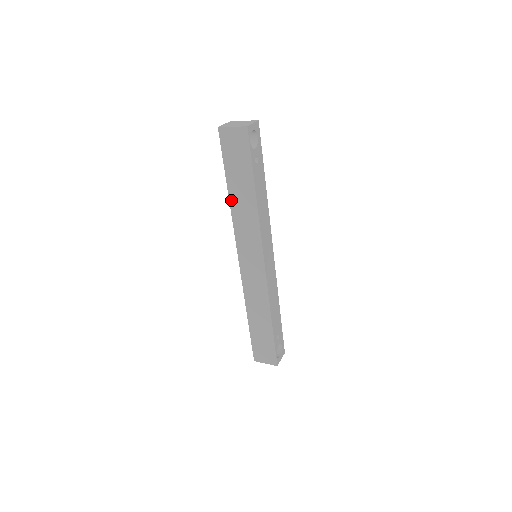
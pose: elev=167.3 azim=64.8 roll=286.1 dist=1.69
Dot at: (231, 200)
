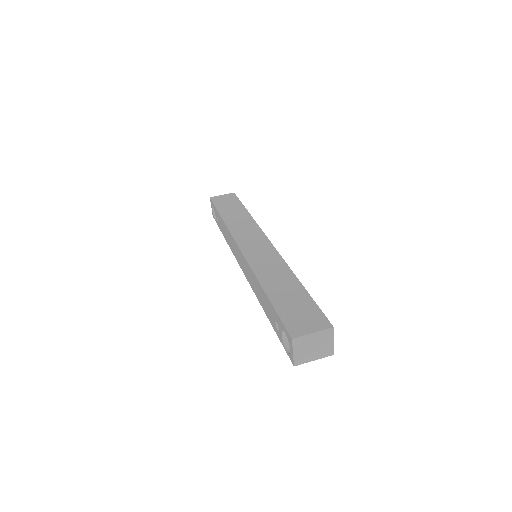
Dot at: occluded
